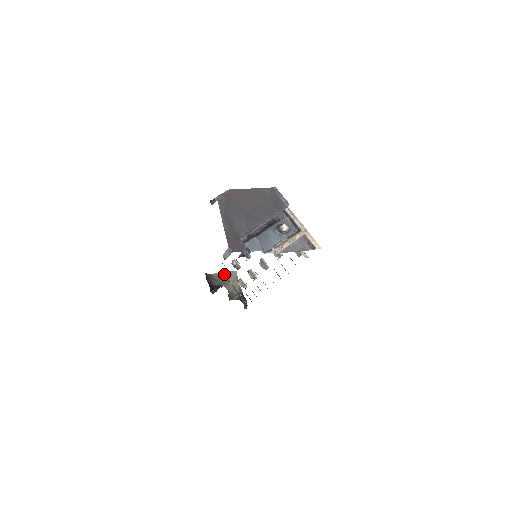
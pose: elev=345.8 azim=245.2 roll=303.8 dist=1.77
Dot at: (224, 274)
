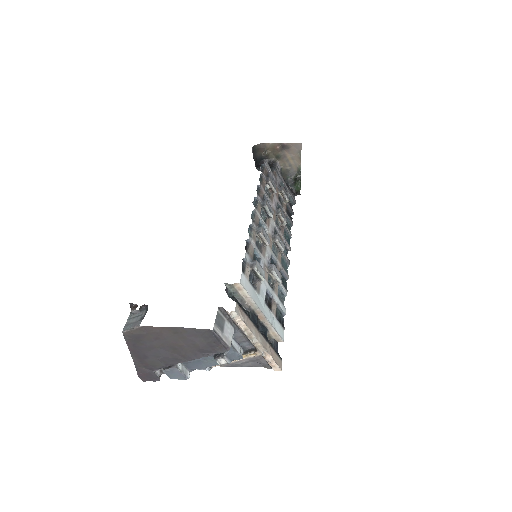
Dot at: (282, 145)
